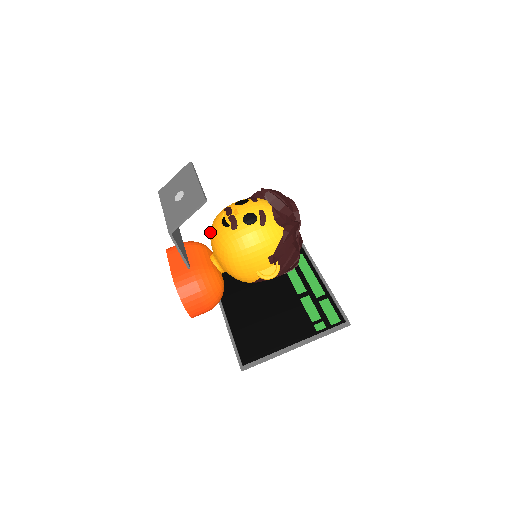
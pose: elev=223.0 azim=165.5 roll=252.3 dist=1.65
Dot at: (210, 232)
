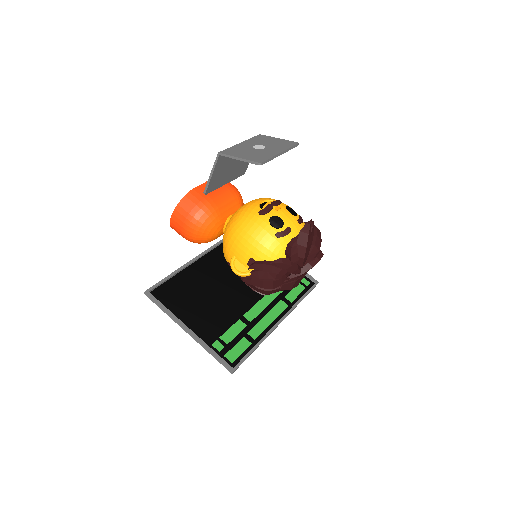
Dot at: occluded
